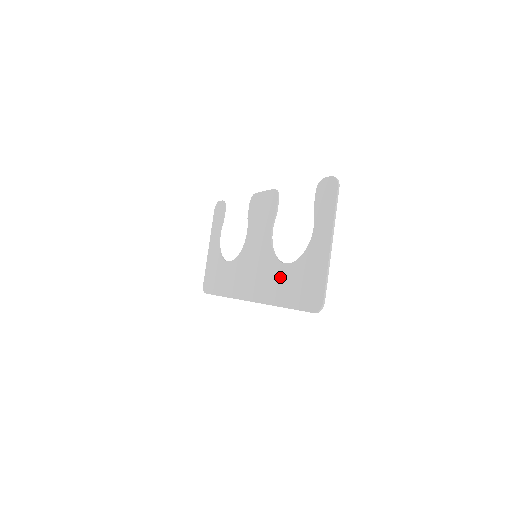
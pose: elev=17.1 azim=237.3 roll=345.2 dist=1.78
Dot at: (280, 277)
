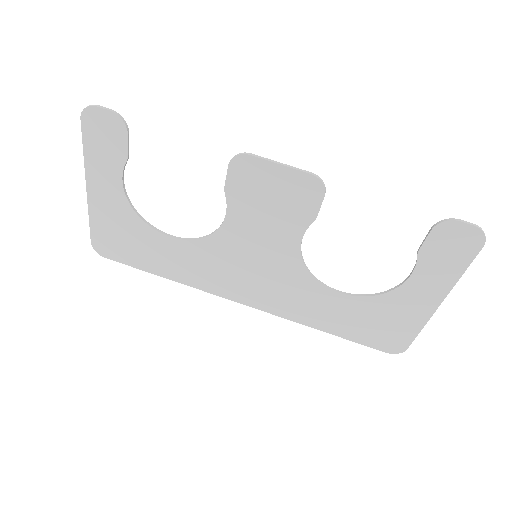
Dot at: (323, 303)
